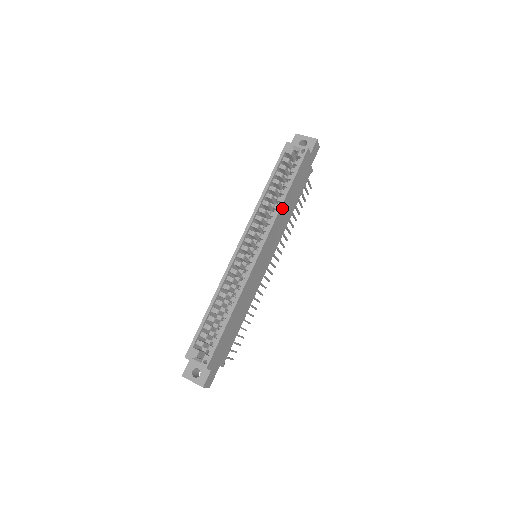
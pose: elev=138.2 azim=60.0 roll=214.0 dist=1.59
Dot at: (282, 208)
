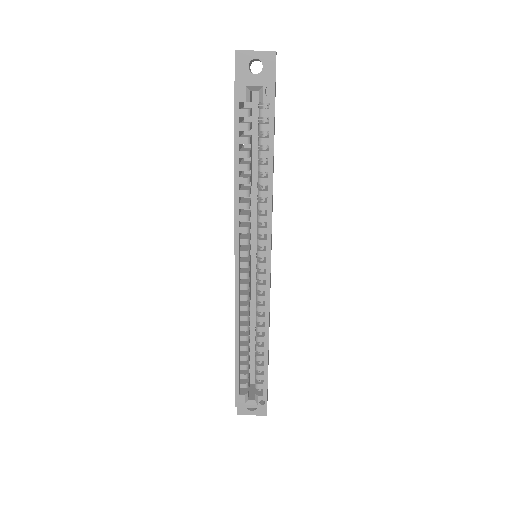
Dot at: (272, 192)
